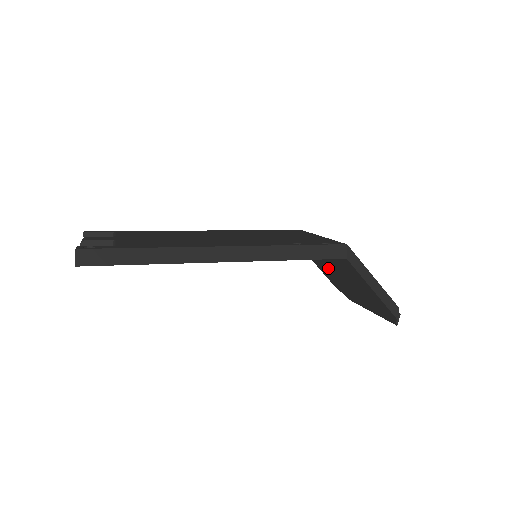
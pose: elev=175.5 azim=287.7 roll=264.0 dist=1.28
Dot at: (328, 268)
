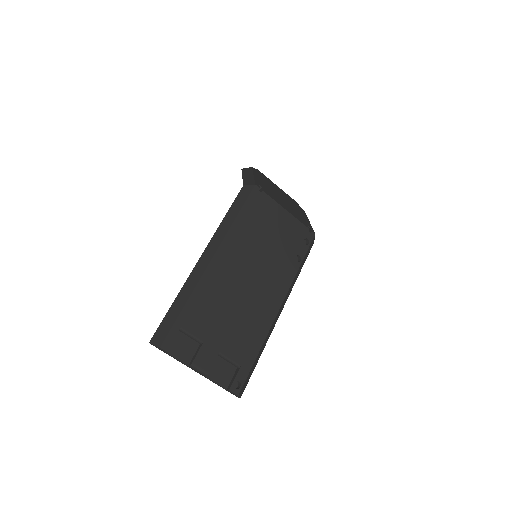
Dot at: occluded
